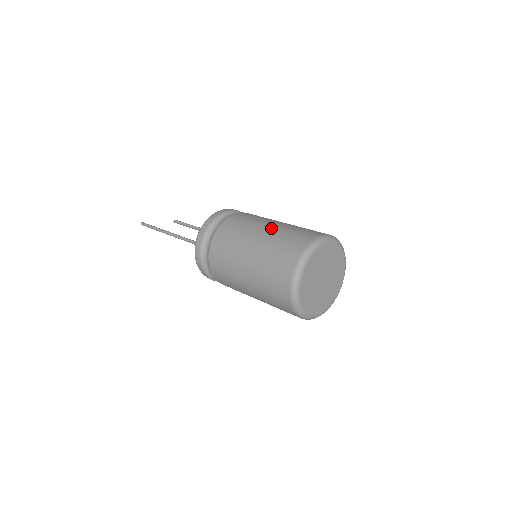
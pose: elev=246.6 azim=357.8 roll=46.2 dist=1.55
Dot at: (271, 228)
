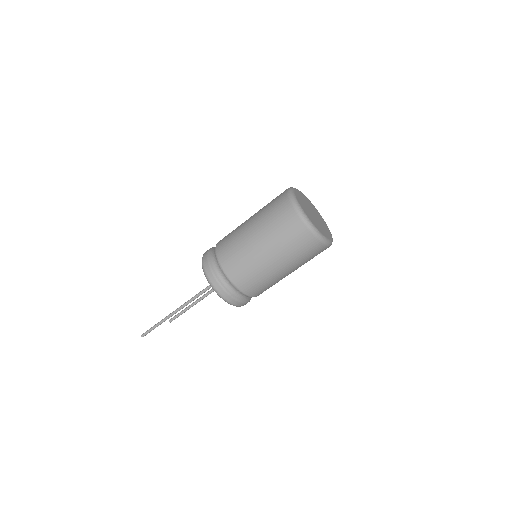
Dot at: occluded
